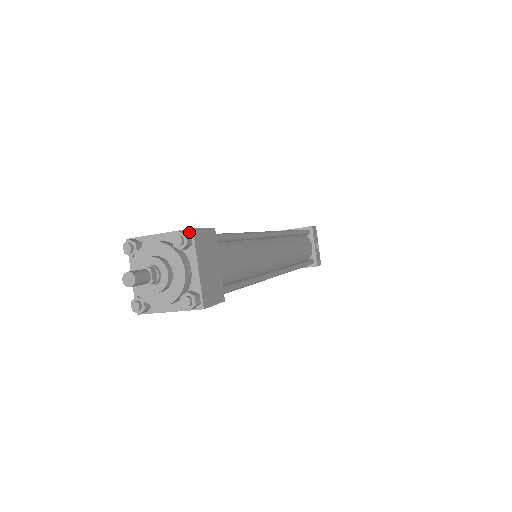
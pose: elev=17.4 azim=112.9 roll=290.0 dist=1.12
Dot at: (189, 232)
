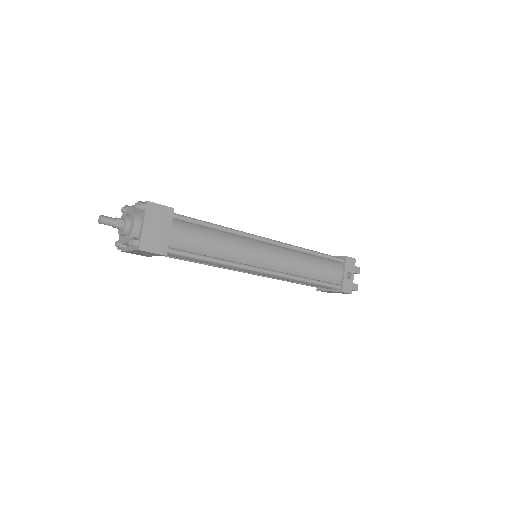
Dot at: (146, 203)
